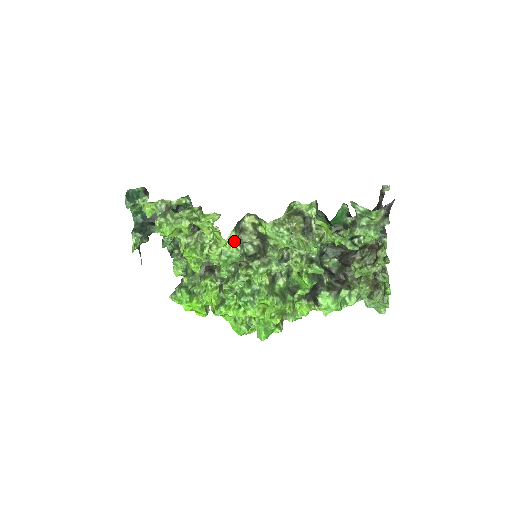
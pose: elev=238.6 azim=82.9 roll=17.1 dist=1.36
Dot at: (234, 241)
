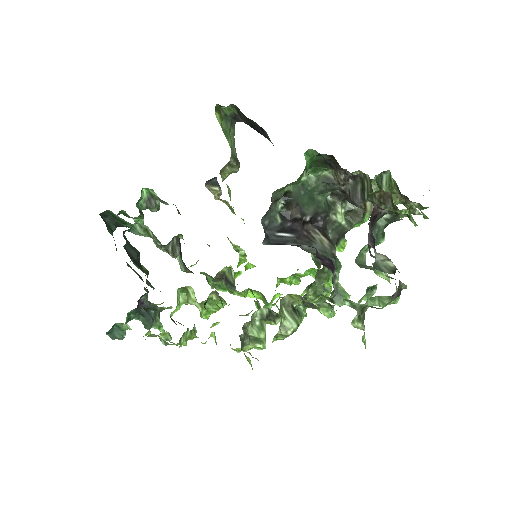
Dot at: (251, 346)
